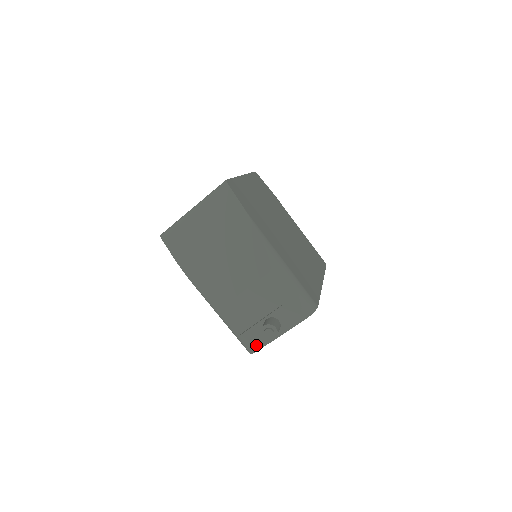
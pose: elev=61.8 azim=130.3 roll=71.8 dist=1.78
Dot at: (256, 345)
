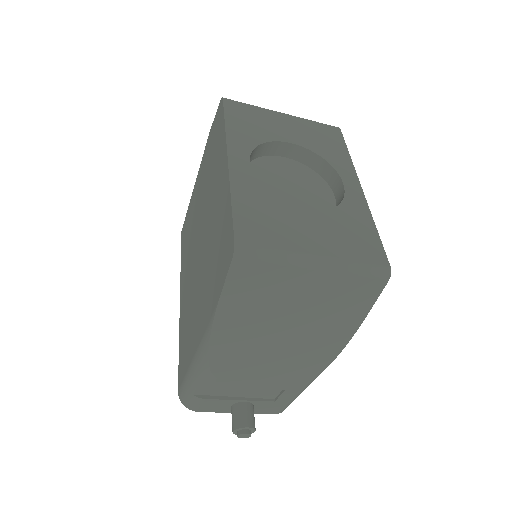
Dot at: (203, 409)
